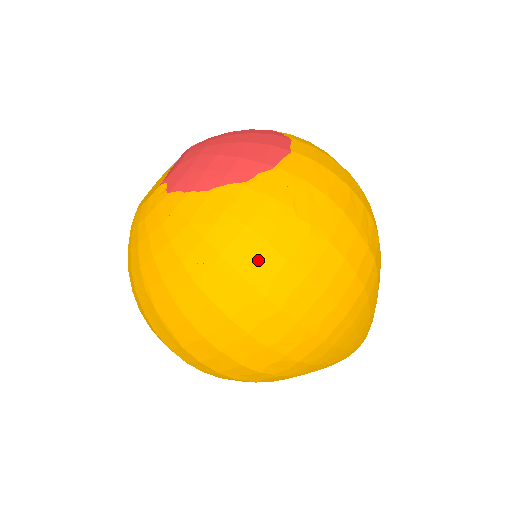
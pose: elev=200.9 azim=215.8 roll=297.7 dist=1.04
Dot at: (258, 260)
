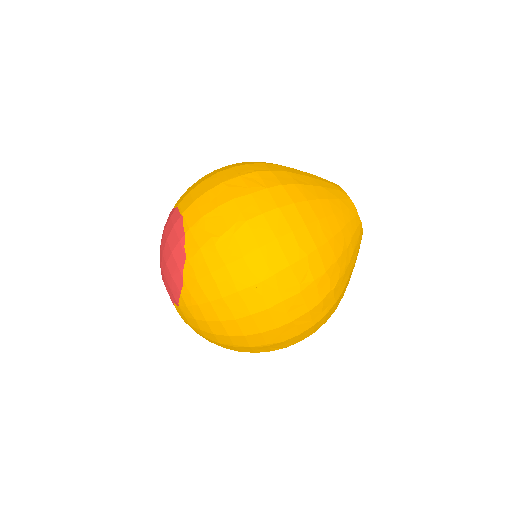
Dot at: (235, 276)
